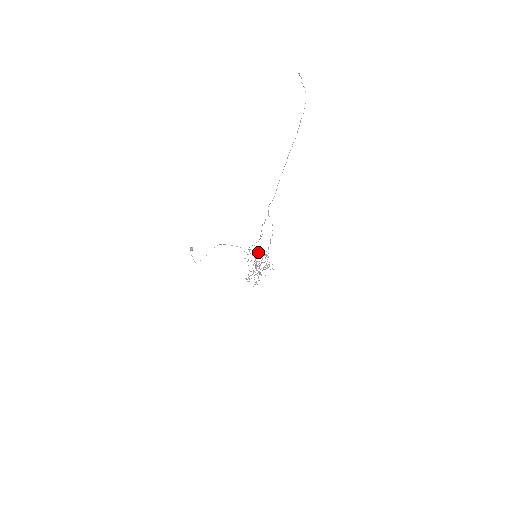
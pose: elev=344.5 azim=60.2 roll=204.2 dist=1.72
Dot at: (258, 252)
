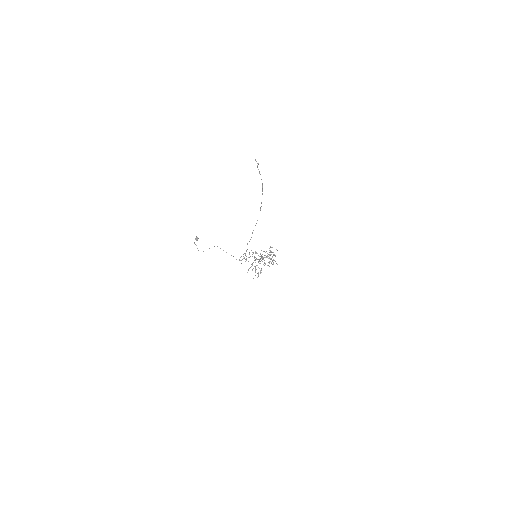
Dot at: occluded
